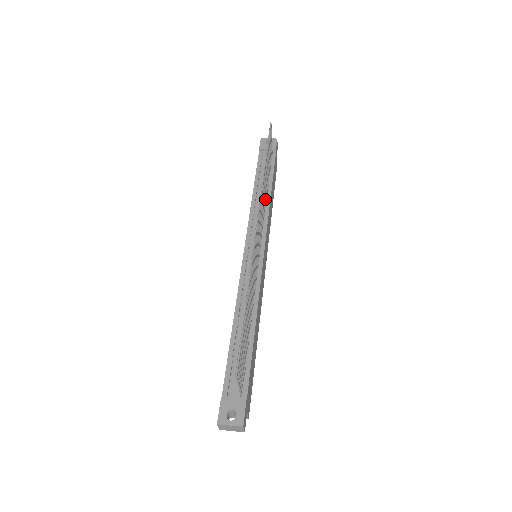
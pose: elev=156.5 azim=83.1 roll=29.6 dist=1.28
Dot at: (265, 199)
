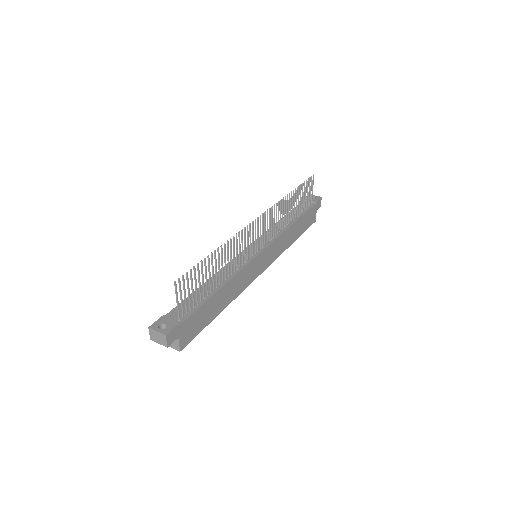
Dot at: (284, 222)
